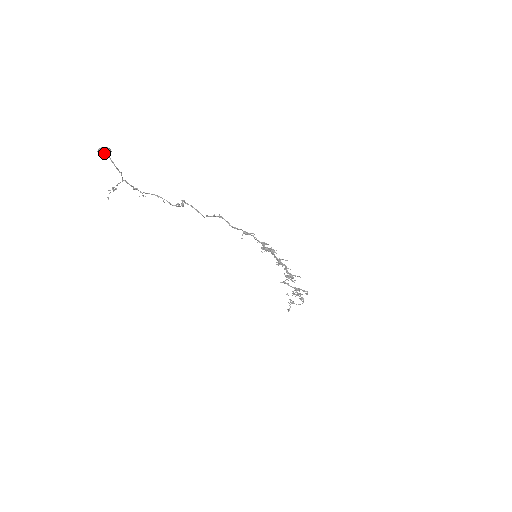
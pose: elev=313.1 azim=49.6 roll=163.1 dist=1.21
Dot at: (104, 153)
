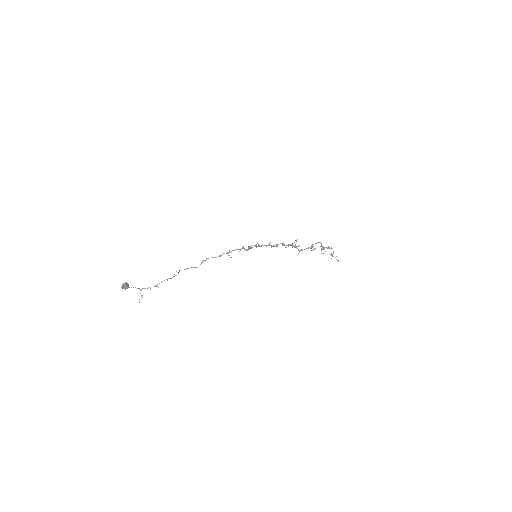
Dot at: (124, 287)
